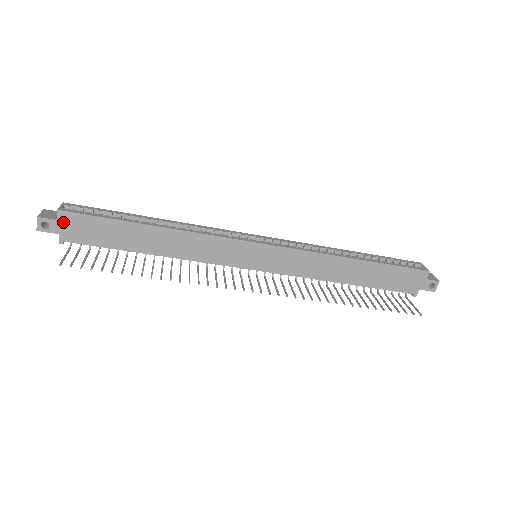
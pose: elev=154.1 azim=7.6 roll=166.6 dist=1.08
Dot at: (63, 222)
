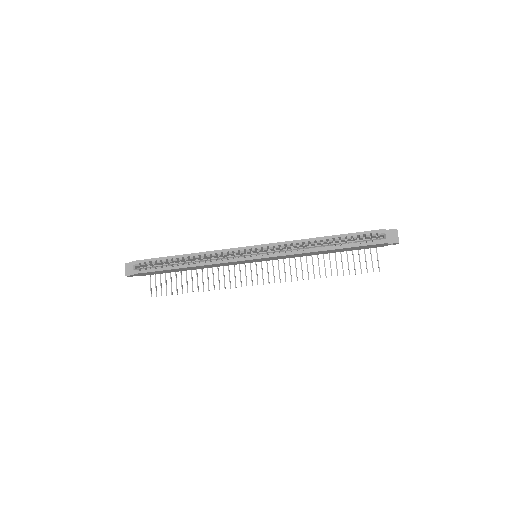
Dot at: (139, 274)
